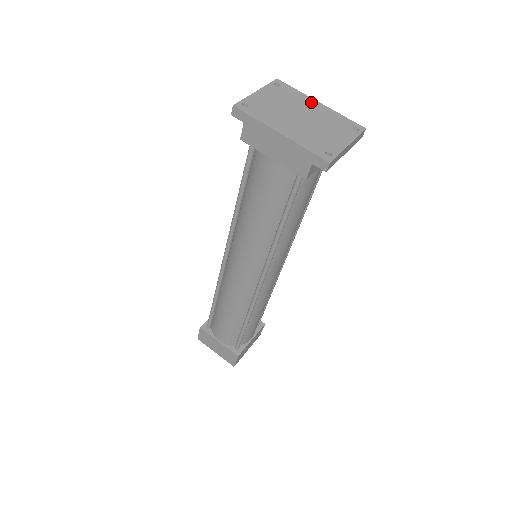
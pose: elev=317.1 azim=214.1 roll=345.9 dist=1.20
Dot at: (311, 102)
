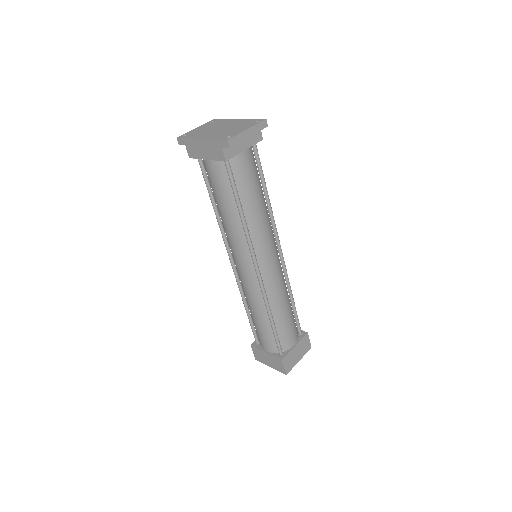
Dot at: (232, 120)
